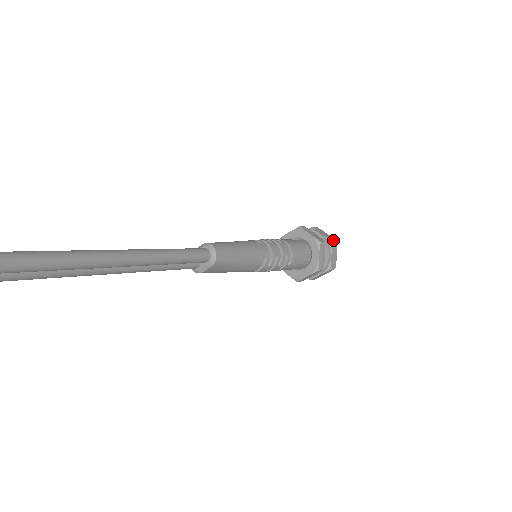
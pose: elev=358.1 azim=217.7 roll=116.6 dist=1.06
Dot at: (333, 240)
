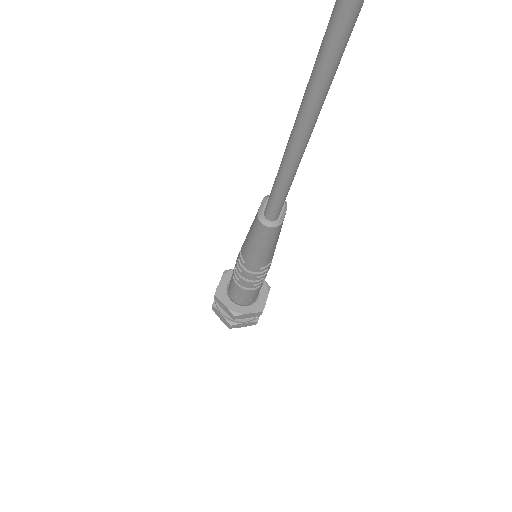
Dot at: occluded
